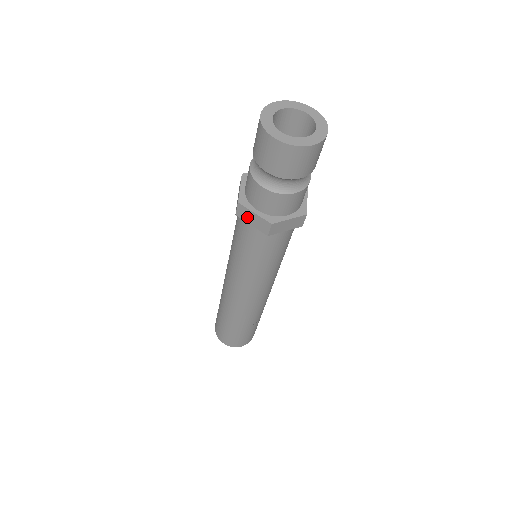
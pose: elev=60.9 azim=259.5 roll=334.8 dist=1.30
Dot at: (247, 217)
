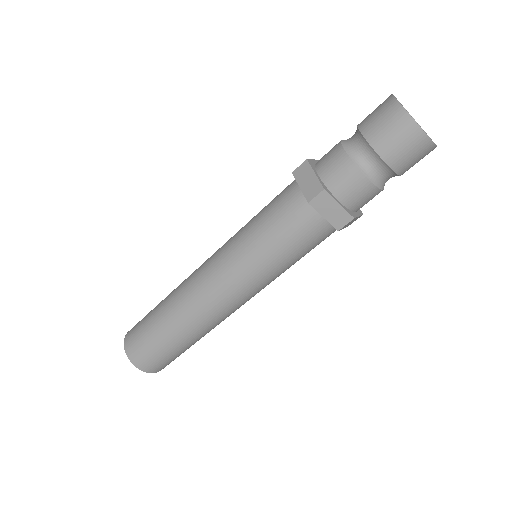
Dot at: (324, 207)
